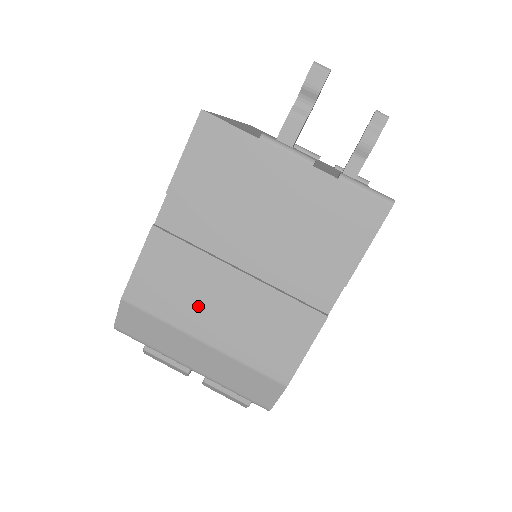
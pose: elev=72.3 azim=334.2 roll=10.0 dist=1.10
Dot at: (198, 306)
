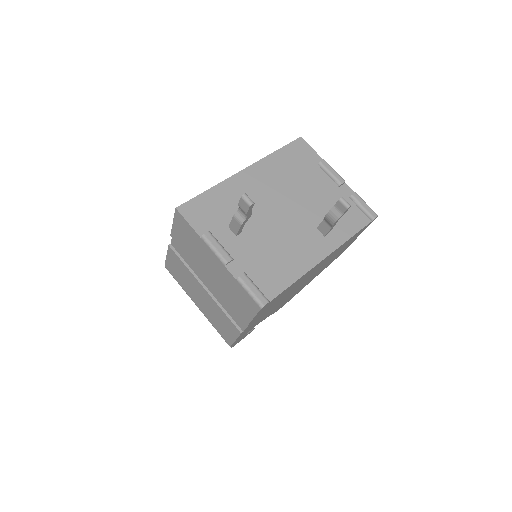
Dot at: (192, 290)
